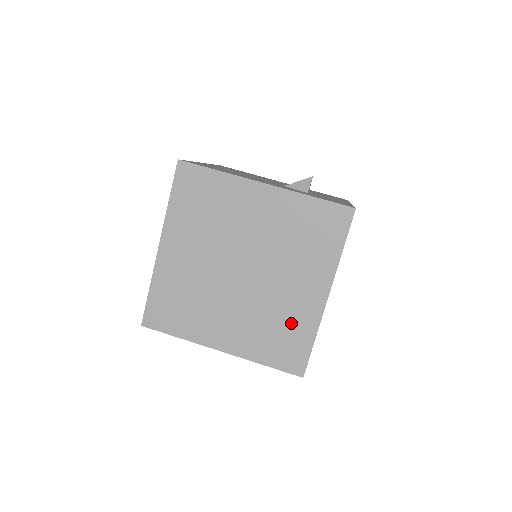
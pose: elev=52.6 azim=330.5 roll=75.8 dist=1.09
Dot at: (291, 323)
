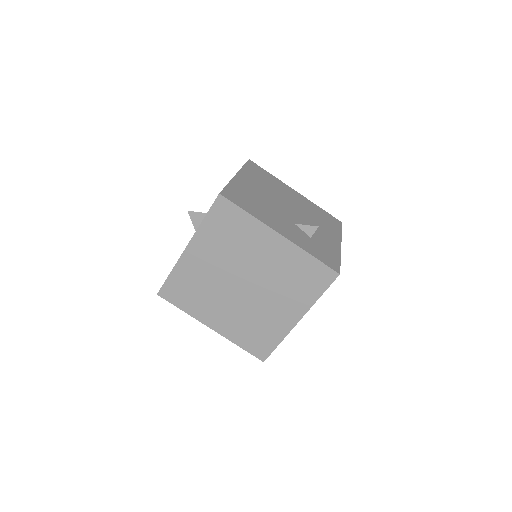
Dot at: (267, 328)
